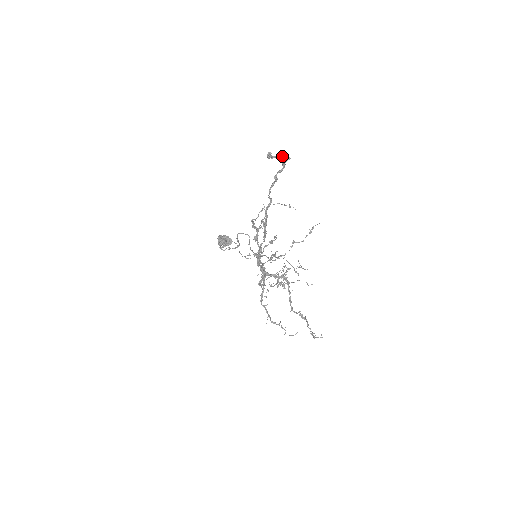
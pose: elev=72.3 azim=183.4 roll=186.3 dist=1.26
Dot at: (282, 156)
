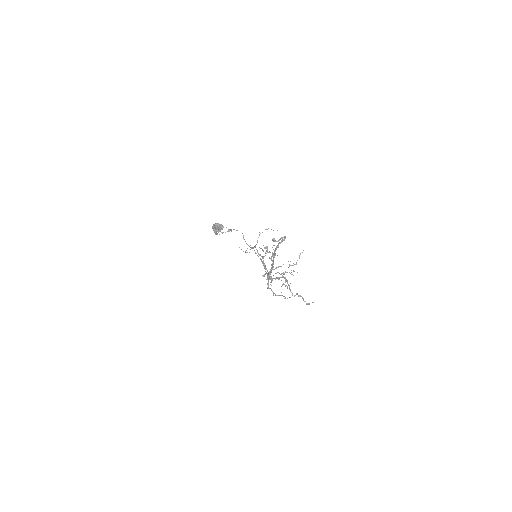
Dot at: (282, 239)
